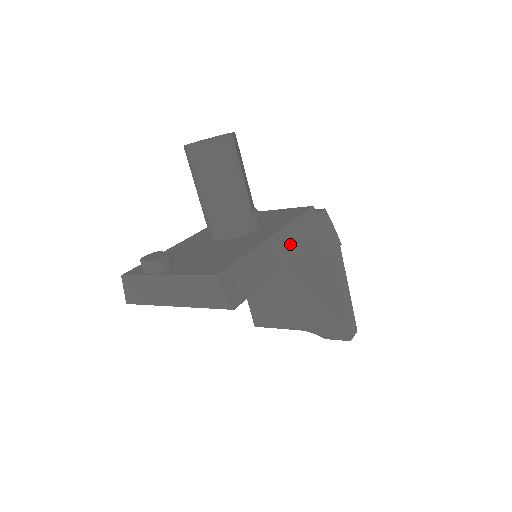
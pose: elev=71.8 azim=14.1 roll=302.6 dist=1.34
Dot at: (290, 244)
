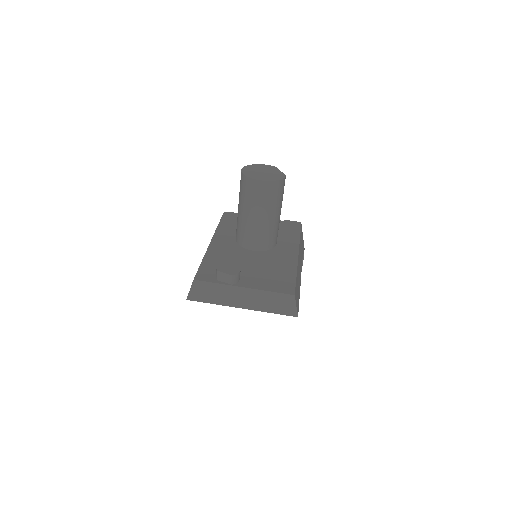
Dot at: occluded
